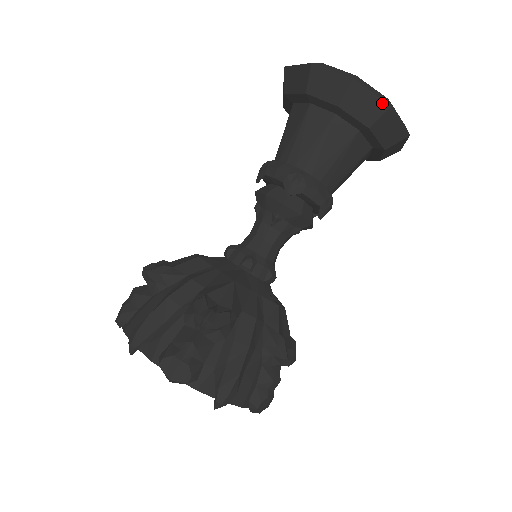
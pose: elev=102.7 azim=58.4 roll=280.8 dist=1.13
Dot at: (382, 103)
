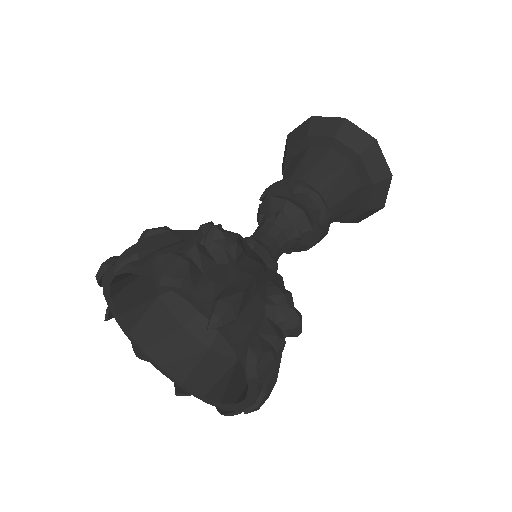
Dot at: (369, 137)
